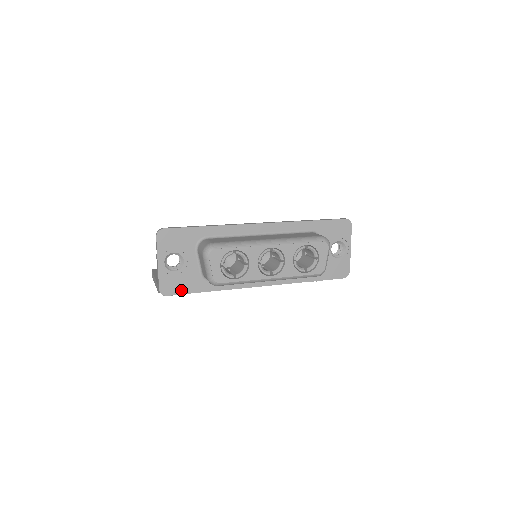
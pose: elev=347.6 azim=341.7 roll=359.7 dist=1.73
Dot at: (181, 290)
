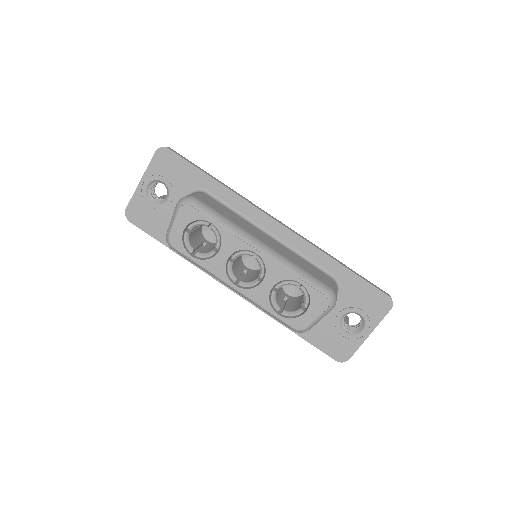
Dot at: (147, 227)
